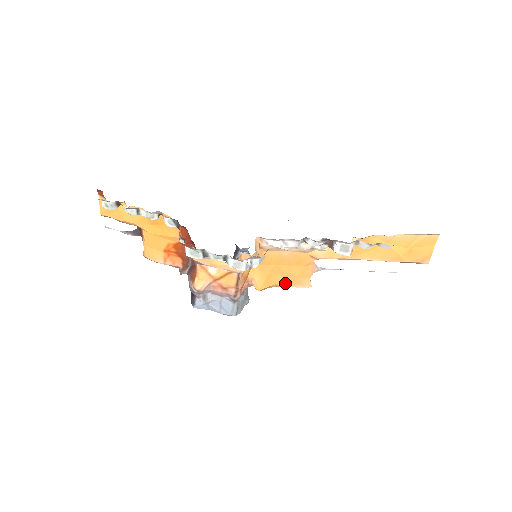
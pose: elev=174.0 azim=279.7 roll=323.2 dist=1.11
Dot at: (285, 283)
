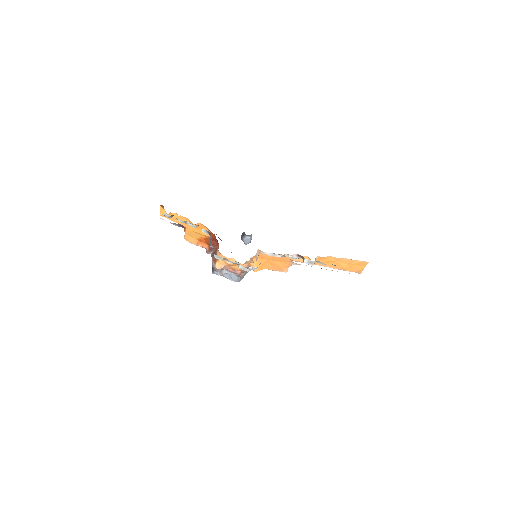
Dot at: (272, 269)
